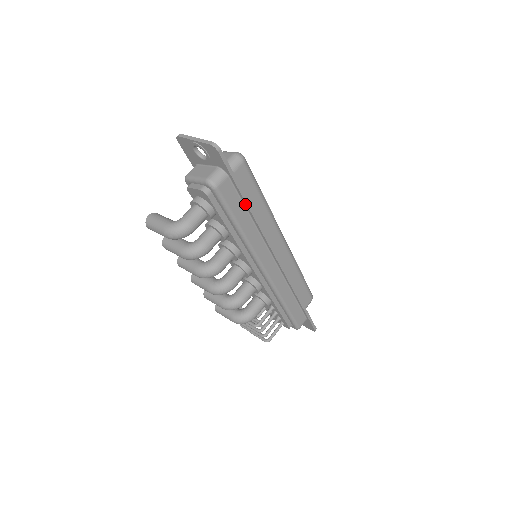
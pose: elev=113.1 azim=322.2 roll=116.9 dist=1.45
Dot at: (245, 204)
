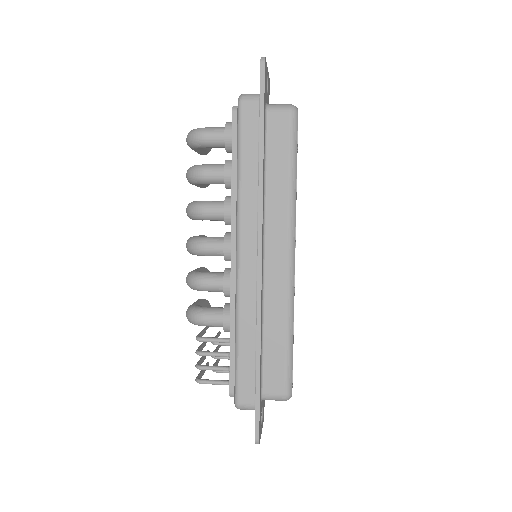
Dot at: (259, 146)
